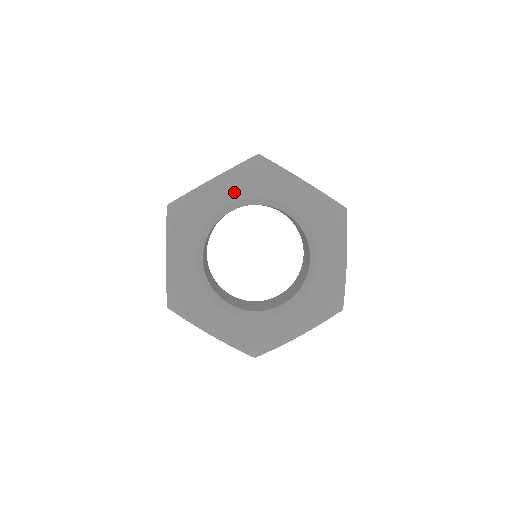
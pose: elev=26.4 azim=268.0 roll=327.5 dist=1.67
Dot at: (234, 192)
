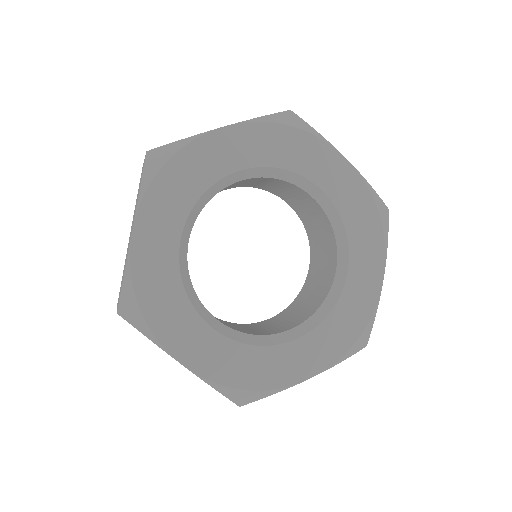
Dot at: (253, 153)
